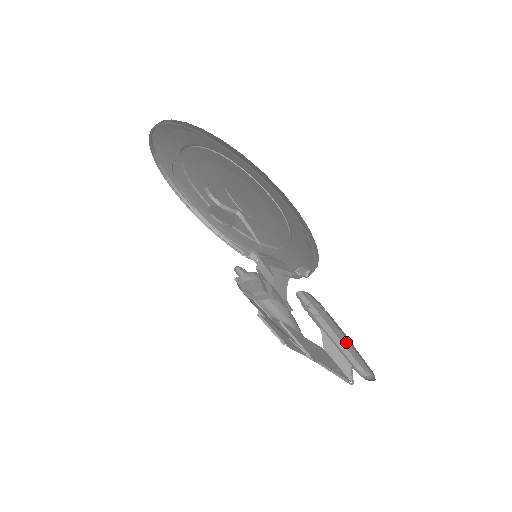
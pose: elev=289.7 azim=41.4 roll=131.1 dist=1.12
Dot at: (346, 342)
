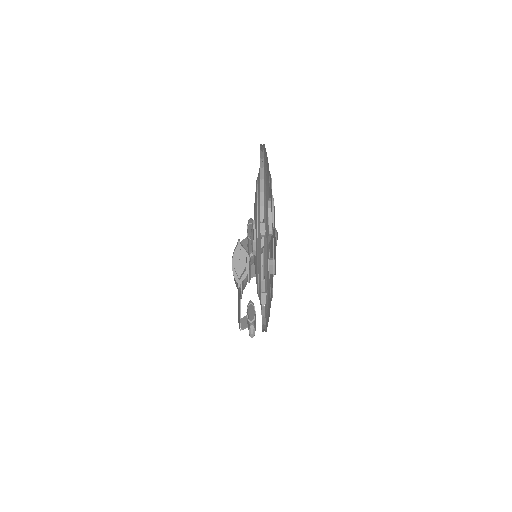
Dot at: (255, 321)
